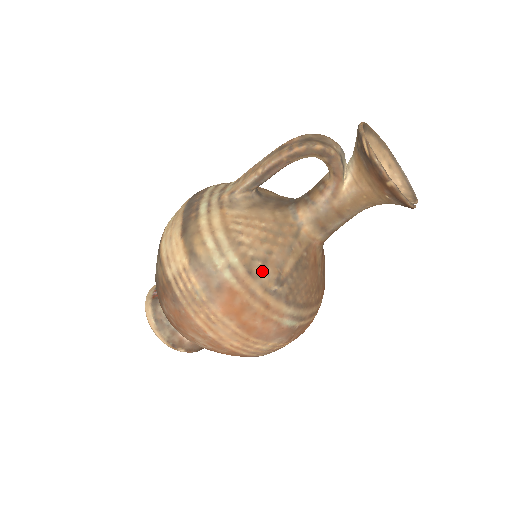
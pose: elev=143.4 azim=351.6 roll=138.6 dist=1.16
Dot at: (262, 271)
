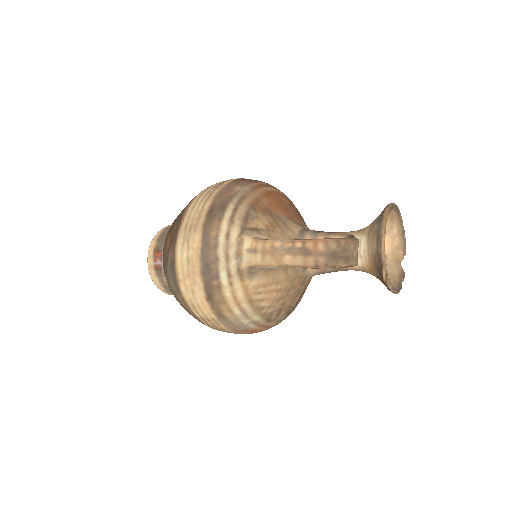
Dot at: (277, 316)
